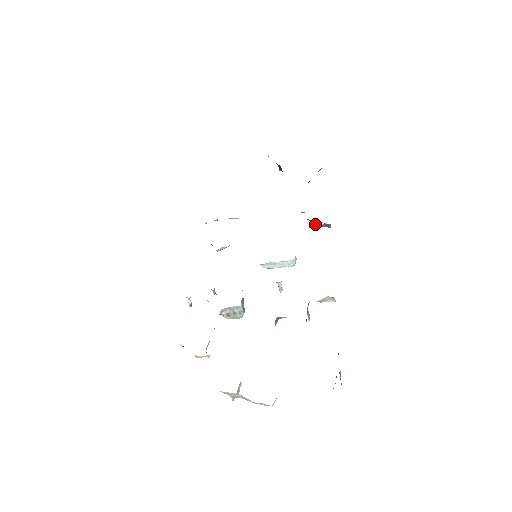
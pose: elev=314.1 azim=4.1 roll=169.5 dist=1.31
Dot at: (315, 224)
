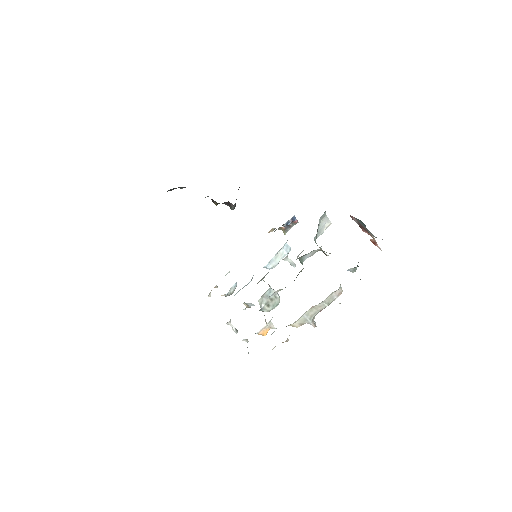
Dot at: (285, 224)
